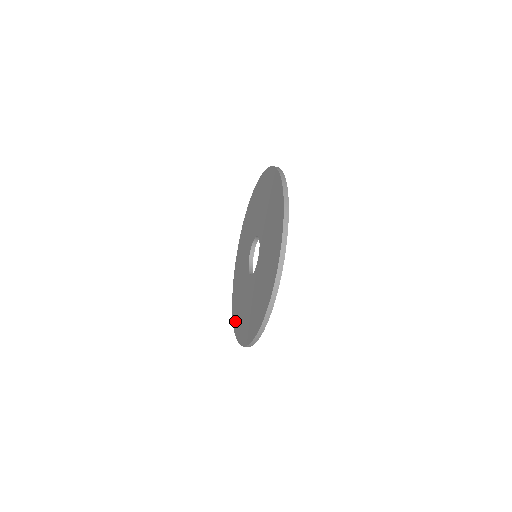
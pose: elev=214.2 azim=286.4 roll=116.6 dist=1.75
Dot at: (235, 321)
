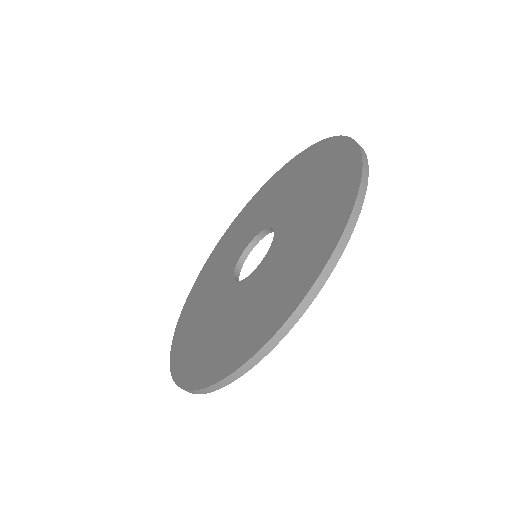
Dot at: (238, 354)
